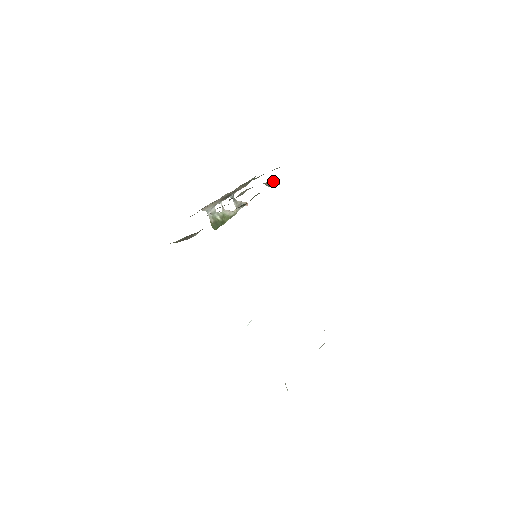
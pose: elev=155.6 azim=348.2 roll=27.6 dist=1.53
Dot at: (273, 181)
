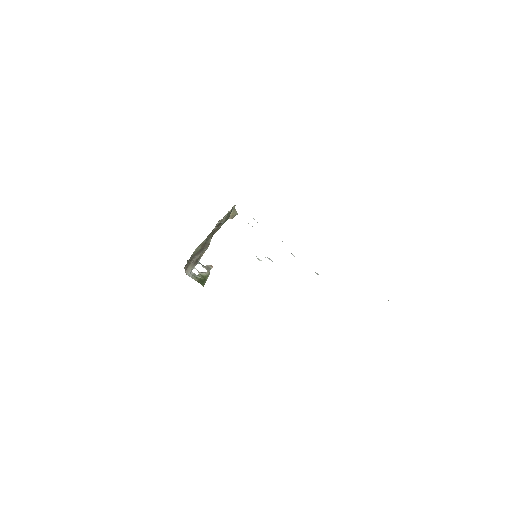
Dot at: (233, 209)
